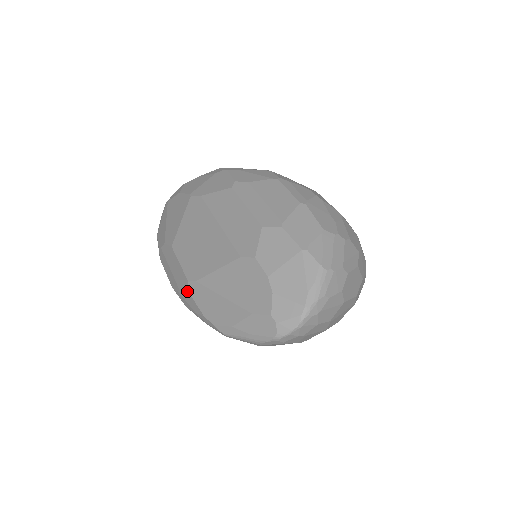
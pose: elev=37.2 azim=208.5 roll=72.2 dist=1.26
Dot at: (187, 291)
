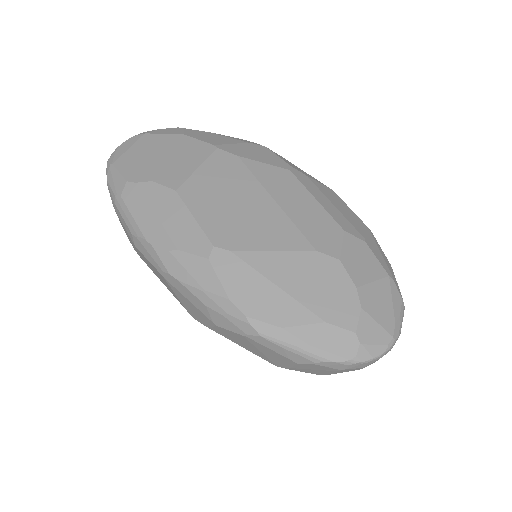
Dot at: (205, 257)
